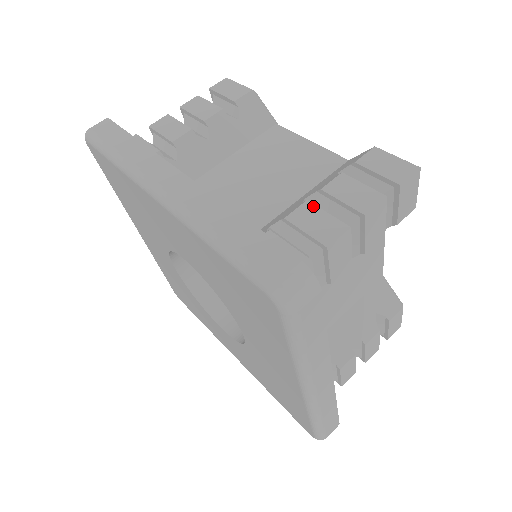
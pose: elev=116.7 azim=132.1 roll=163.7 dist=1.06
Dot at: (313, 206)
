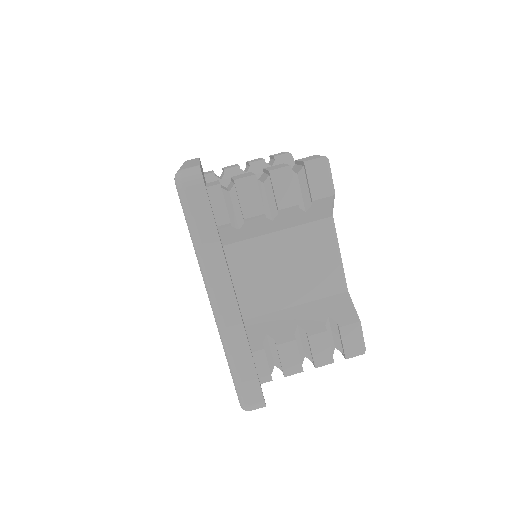
Dot at: (250, 172)
